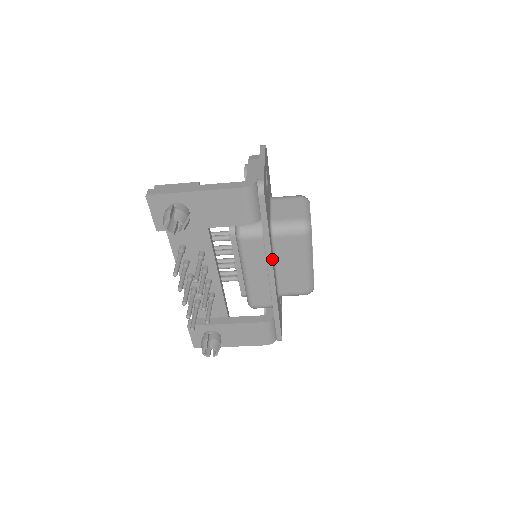
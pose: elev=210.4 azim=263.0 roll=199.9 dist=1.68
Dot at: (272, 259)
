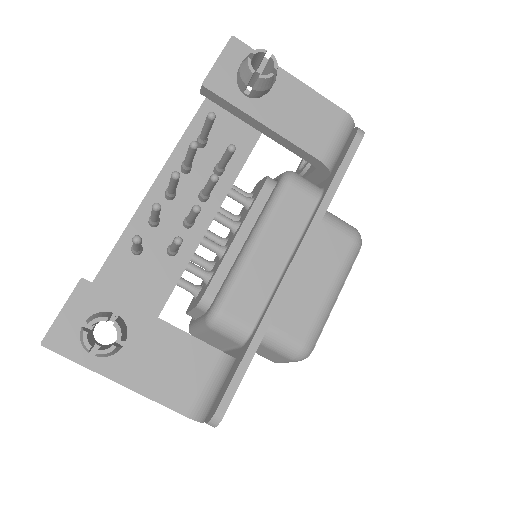
Dot at: (312, 236)
